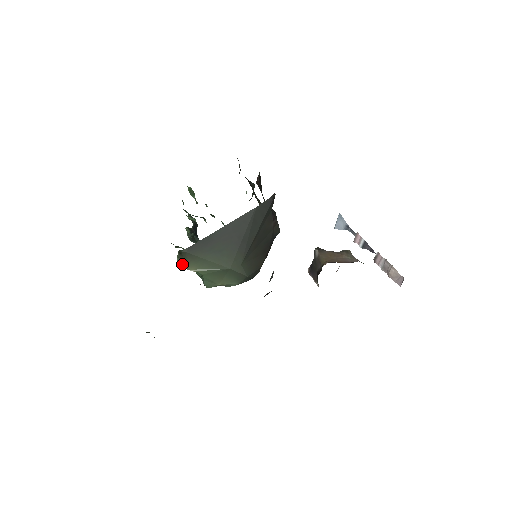
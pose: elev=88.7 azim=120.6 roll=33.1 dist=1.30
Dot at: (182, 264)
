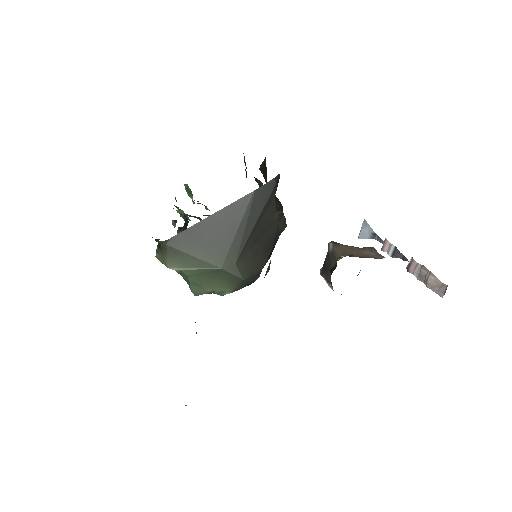
Dot at: (161, 260)
